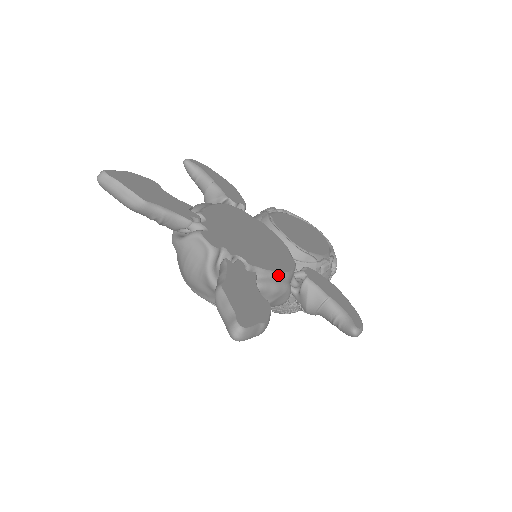
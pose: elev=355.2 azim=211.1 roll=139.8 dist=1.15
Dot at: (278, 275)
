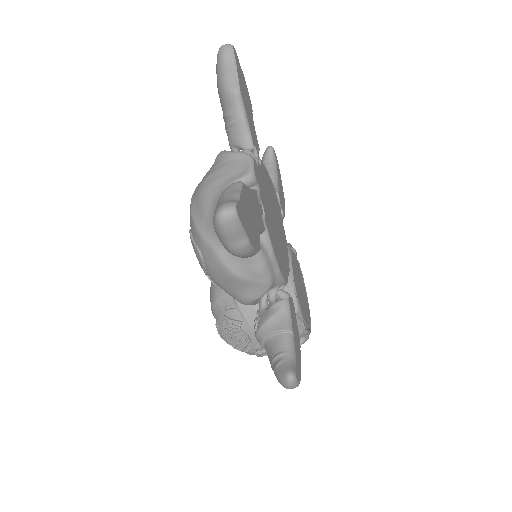
Dot at: (274, 262)
